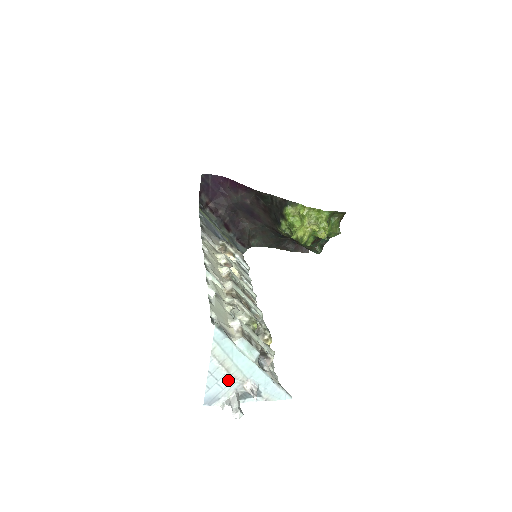
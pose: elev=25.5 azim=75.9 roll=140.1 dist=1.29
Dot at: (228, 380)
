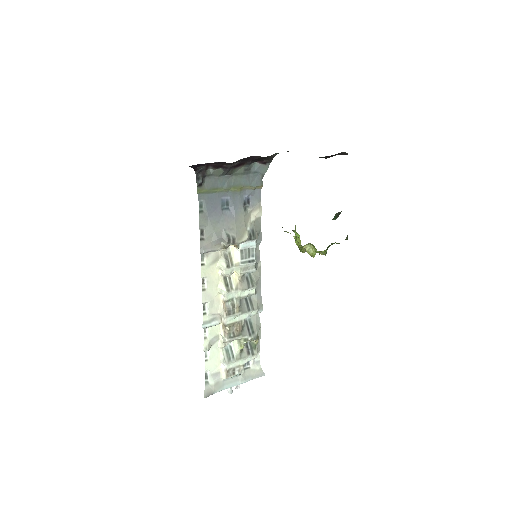
Dot at: occluded
